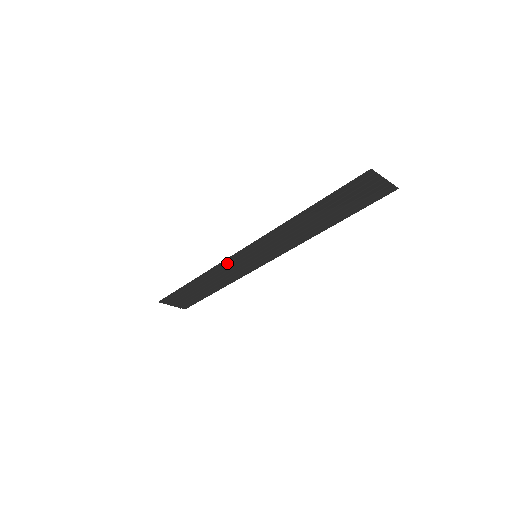
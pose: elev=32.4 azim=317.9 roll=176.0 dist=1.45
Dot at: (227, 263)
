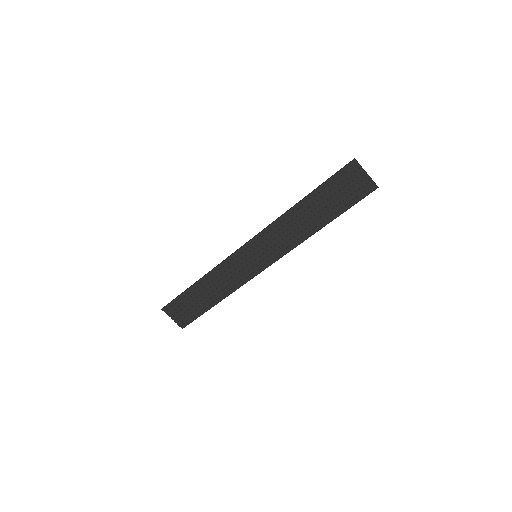
Dot at: (230, 261)
